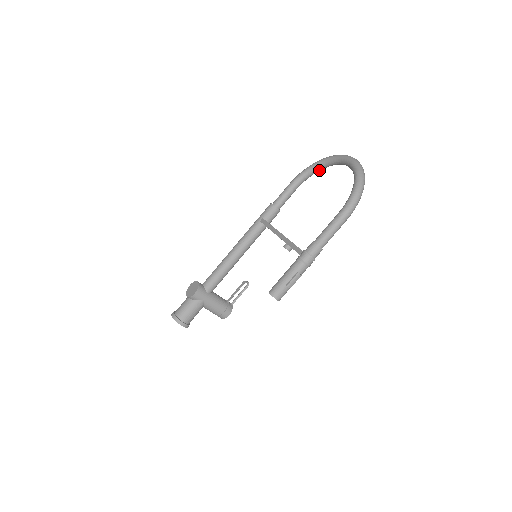
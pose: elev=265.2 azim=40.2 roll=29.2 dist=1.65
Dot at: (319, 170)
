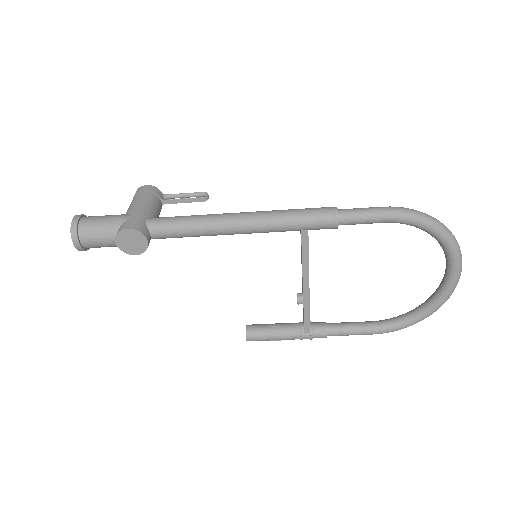
Dot at: occluded
